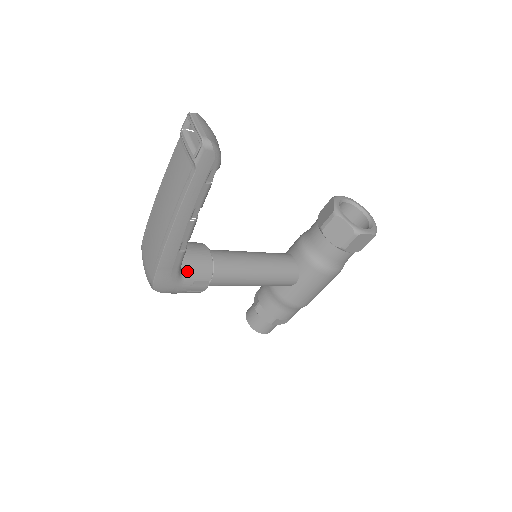
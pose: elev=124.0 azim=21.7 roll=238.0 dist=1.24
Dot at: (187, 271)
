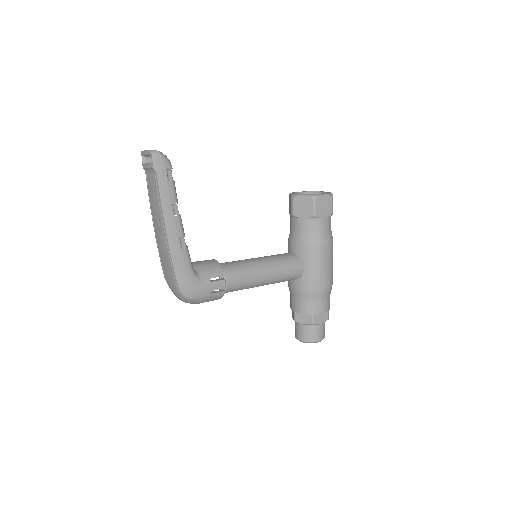
Dot at: (201, 272)
